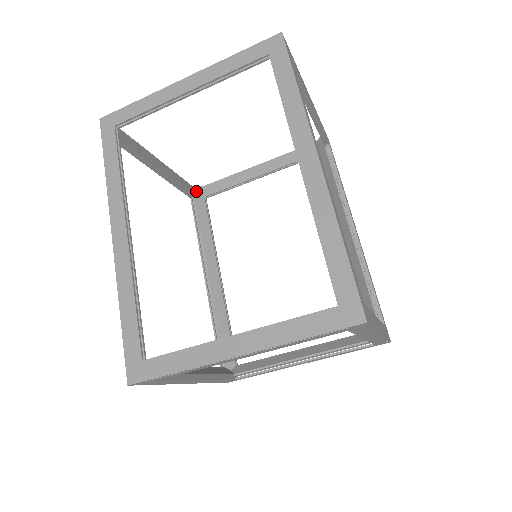
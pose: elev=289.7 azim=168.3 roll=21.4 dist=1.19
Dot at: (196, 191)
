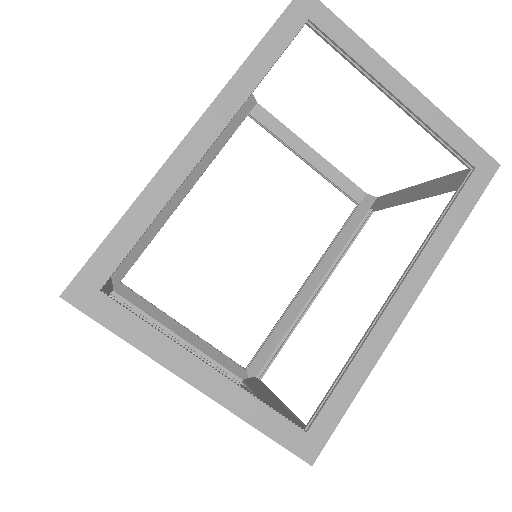
Dot at: (366, 199)
